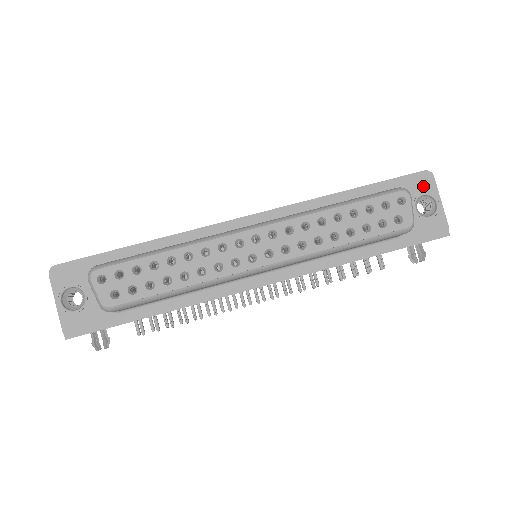
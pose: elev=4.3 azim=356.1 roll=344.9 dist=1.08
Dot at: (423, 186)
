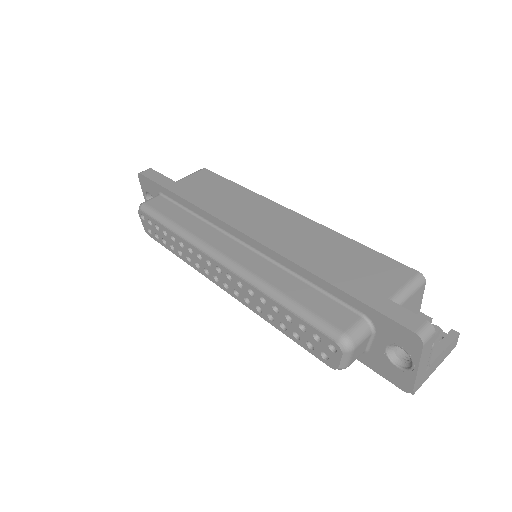
Dot at: (404, 342)
